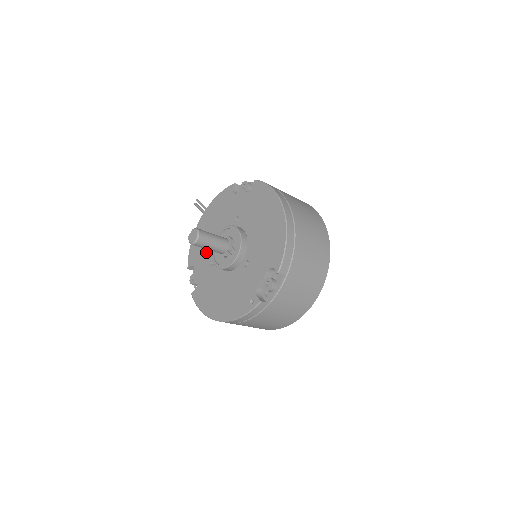
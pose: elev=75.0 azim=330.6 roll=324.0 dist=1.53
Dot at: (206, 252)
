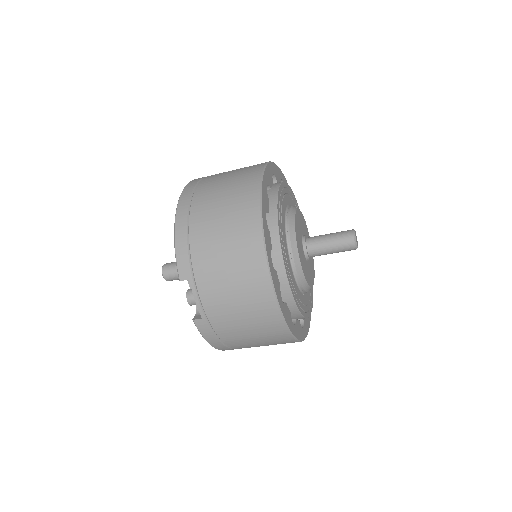
Dot at: occluded
